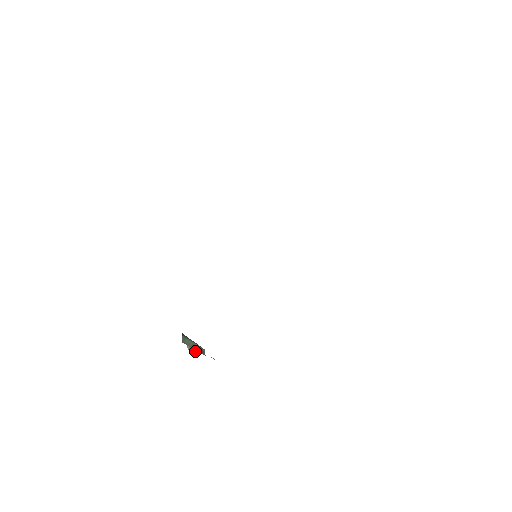
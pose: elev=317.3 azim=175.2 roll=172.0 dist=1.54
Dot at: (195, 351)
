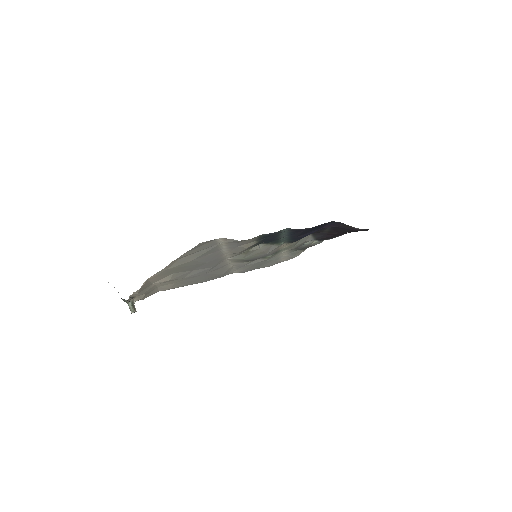
Dot at: (130, 307)
